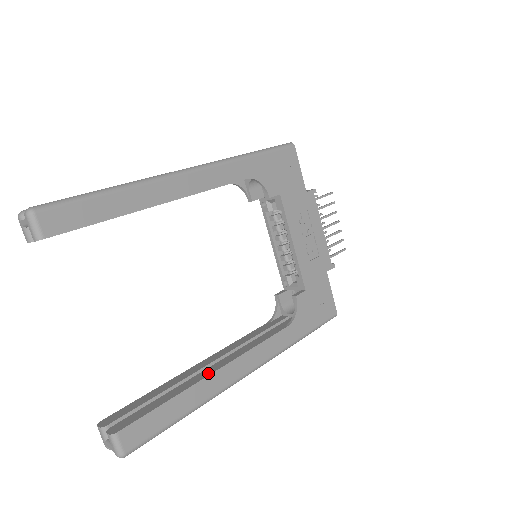
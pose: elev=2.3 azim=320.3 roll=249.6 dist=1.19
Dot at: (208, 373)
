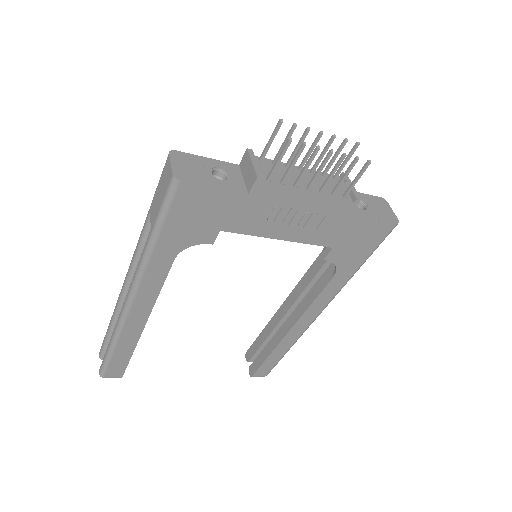
Dot at: (284, 333)
